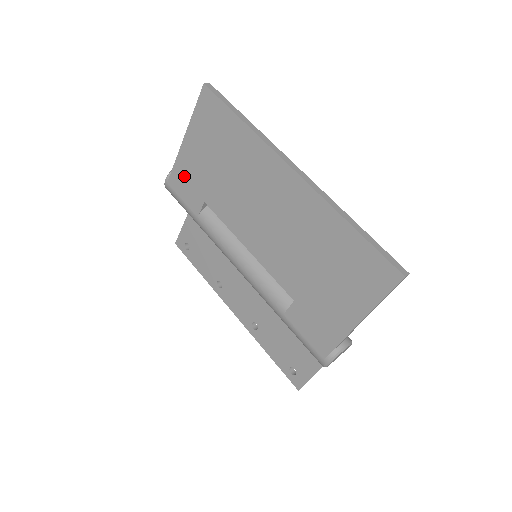
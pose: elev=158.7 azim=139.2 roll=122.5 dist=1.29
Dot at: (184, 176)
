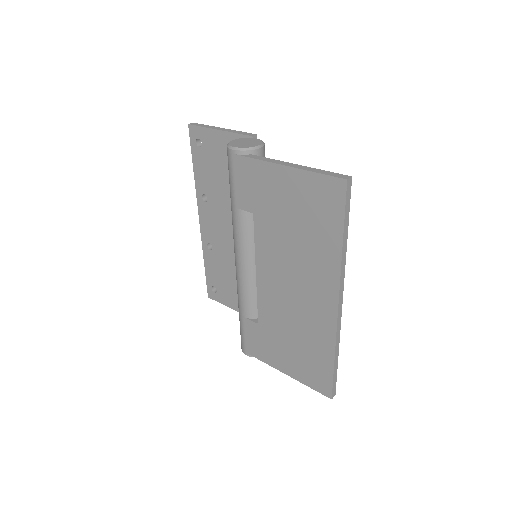
Dot at: (254, 178)
